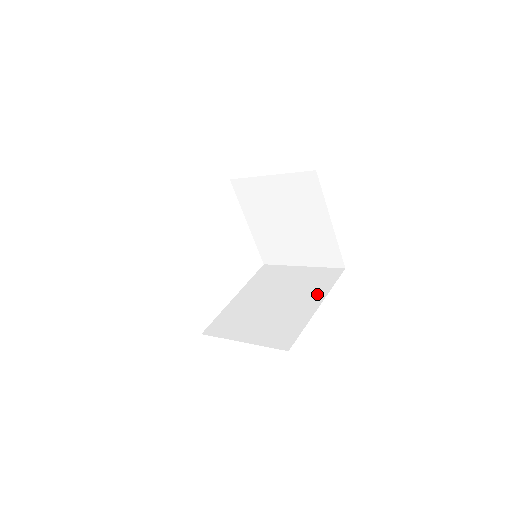
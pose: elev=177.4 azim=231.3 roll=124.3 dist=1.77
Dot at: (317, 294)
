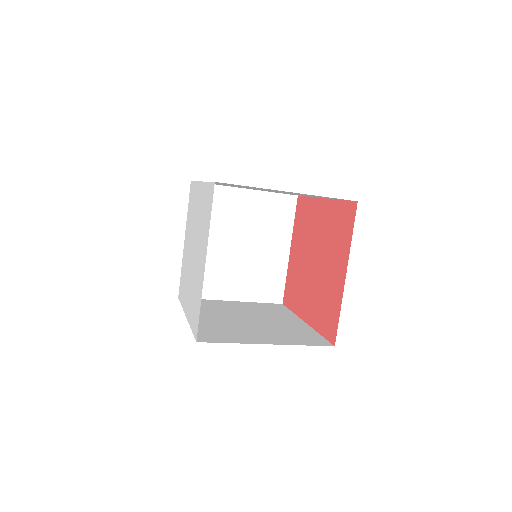
Dot at: (287, 316)
